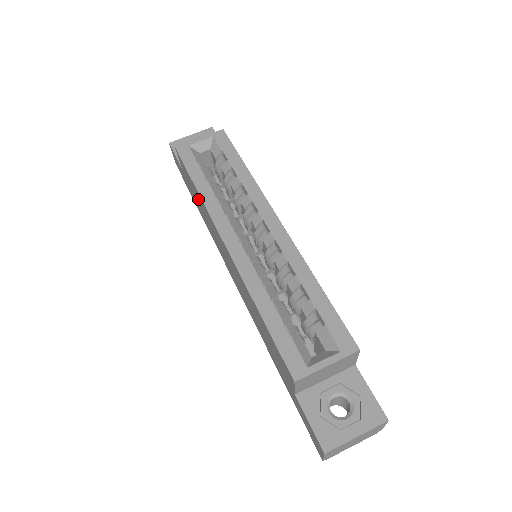
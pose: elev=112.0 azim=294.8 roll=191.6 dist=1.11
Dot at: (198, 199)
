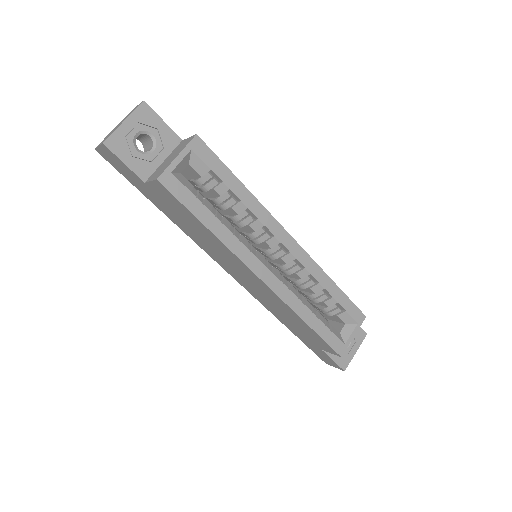
Dot at: (195, 226)
